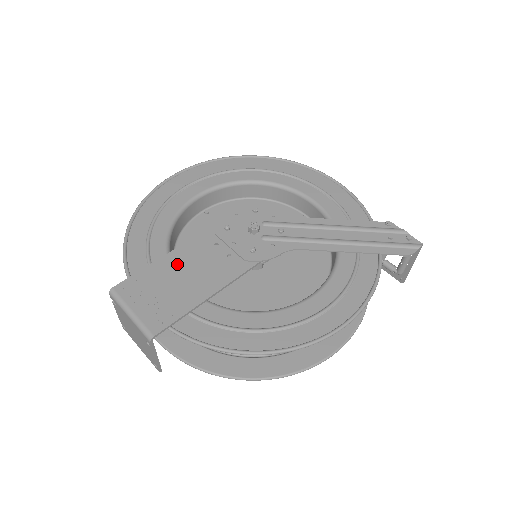
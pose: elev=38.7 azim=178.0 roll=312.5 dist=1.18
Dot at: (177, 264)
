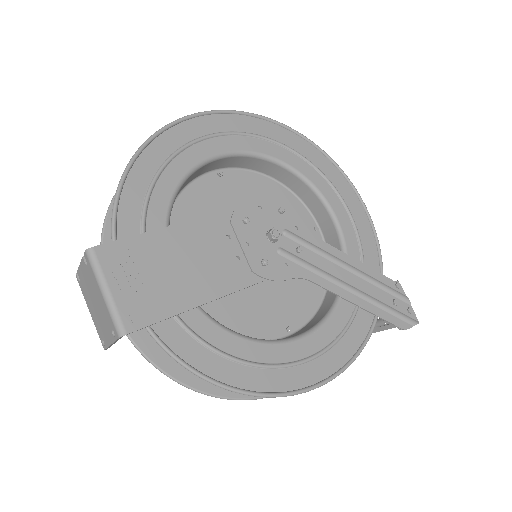
Dot at: (178, 245)
